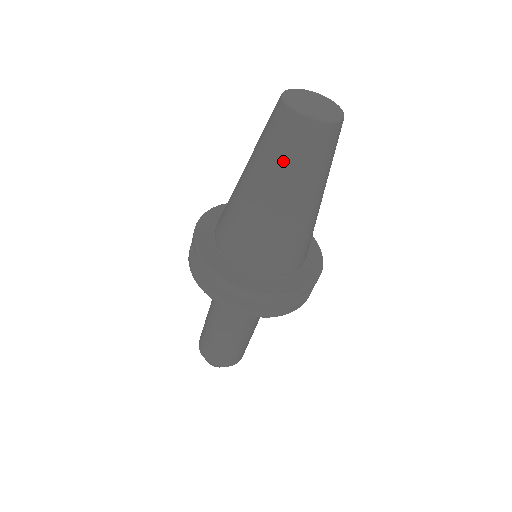
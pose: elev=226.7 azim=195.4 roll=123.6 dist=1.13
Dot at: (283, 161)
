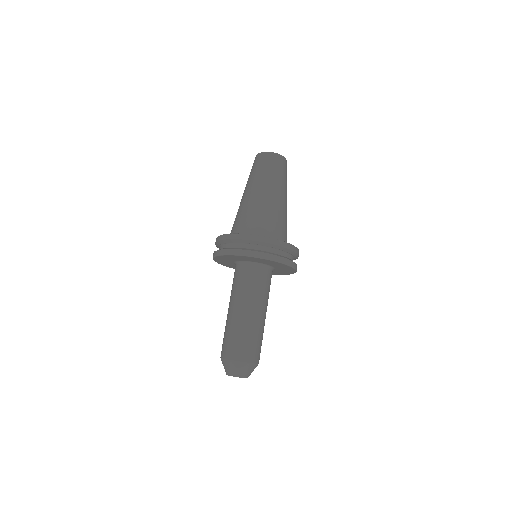
Dot at: (262, 172)
